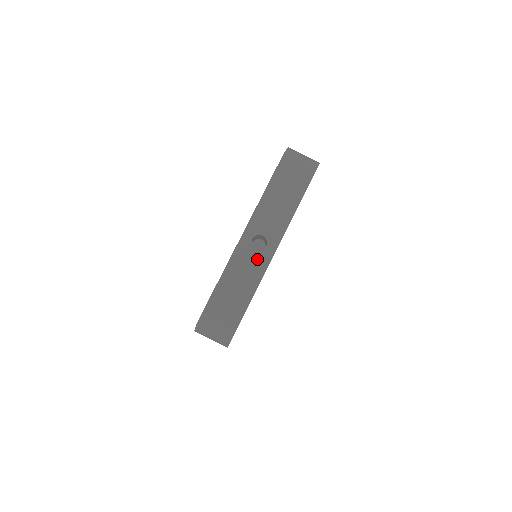
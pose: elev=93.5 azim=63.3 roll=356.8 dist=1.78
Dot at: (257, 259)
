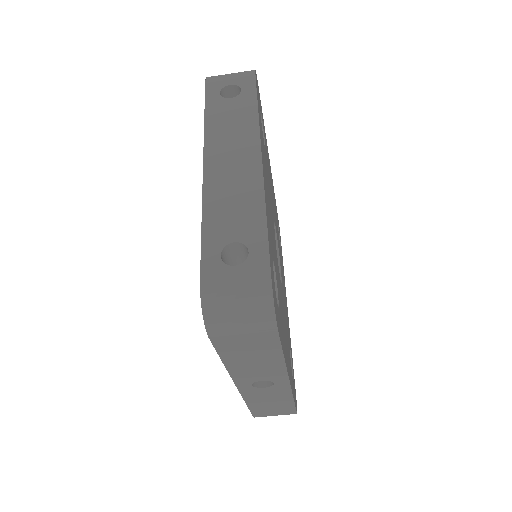
Dot at: (273, 390)
